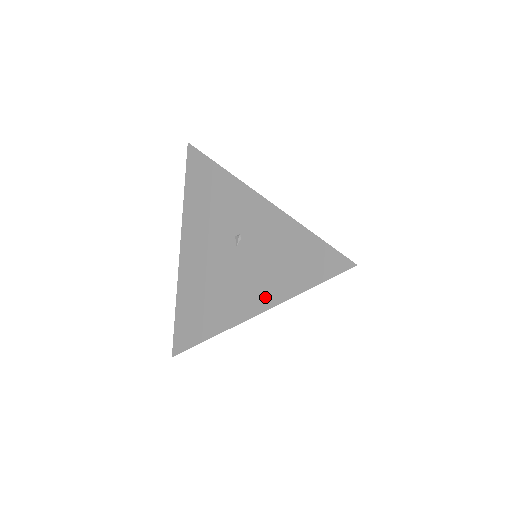
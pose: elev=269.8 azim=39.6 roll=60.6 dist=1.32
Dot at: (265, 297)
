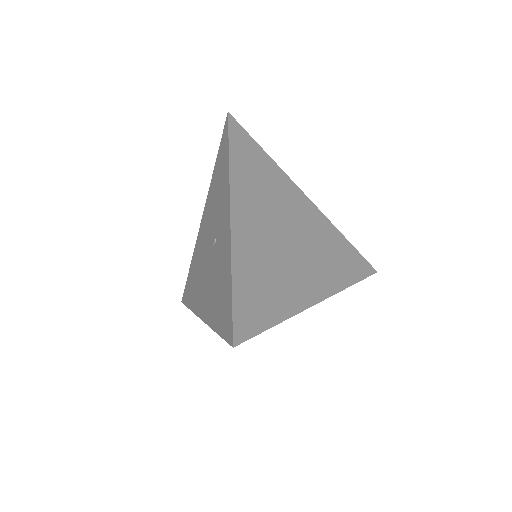
Dot at: (207, 310)
